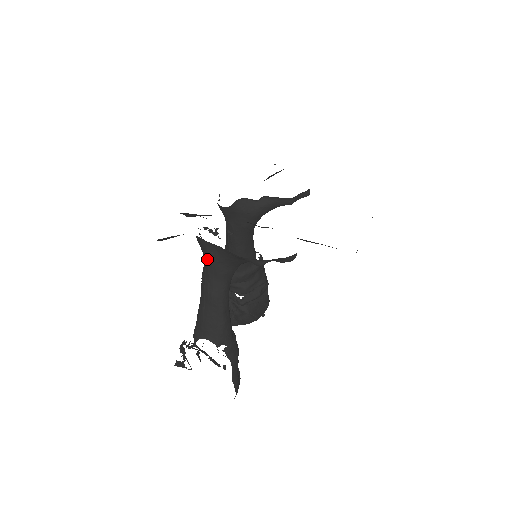
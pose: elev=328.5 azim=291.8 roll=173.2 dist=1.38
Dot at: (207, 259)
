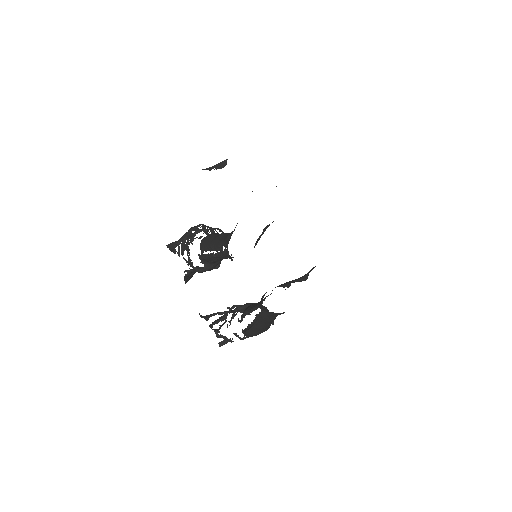
Dot at: occluded
